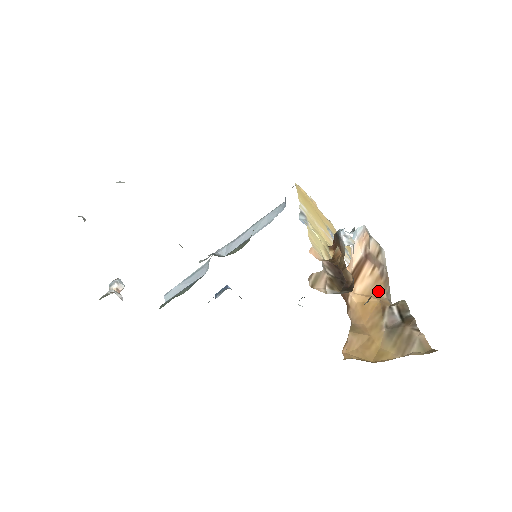
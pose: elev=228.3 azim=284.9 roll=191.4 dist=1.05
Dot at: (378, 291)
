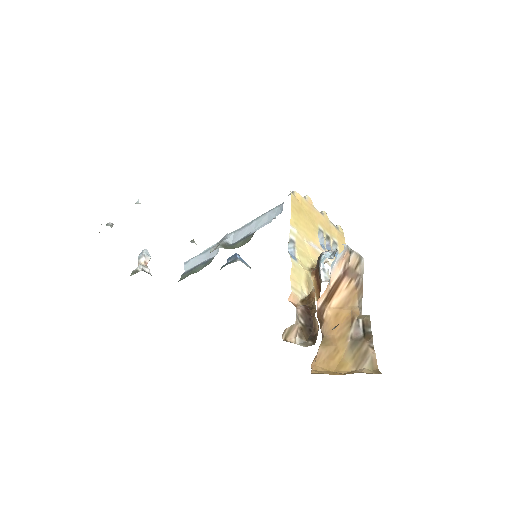
Dot at: (351, 301)
